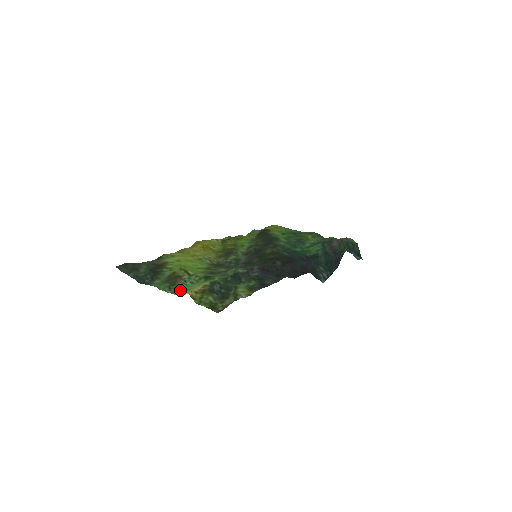
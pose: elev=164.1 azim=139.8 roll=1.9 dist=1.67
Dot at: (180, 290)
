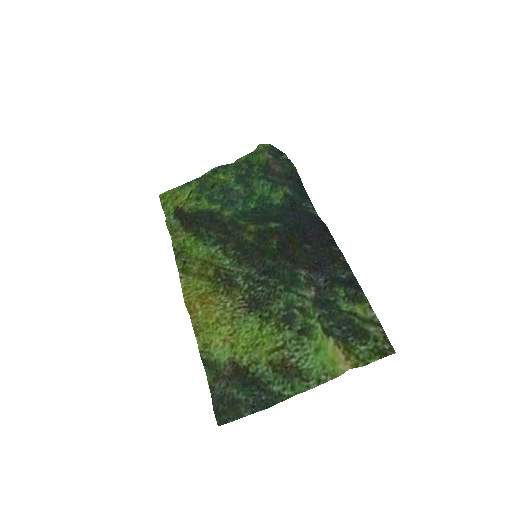
Dot at: (319, 371)
